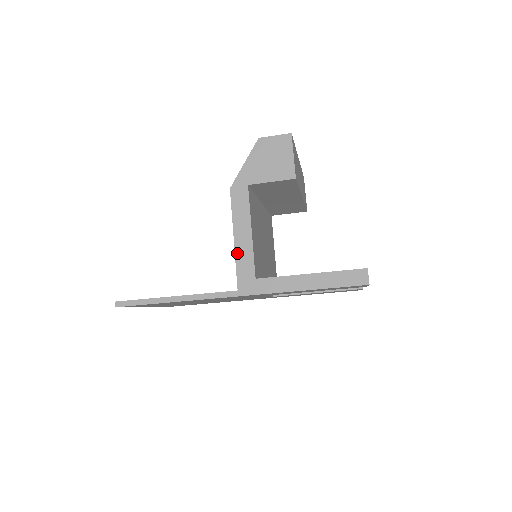
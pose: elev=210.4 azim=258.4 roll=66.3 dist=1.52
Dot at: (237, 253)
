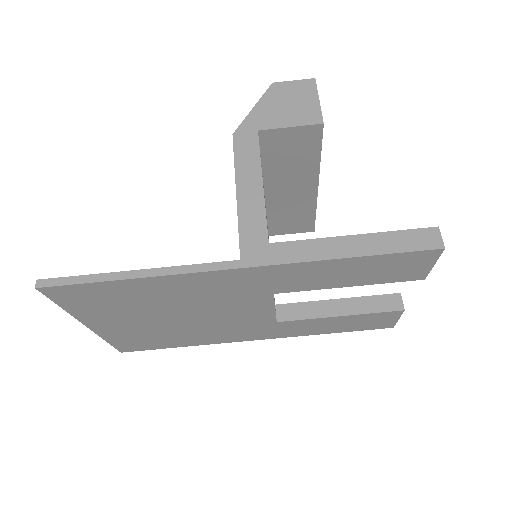
Dot at: (241, 210)
